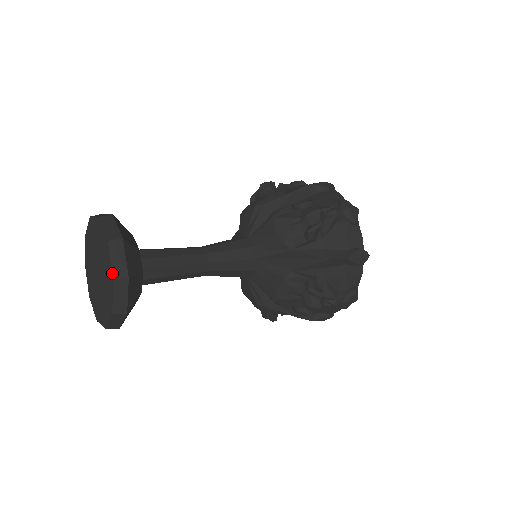
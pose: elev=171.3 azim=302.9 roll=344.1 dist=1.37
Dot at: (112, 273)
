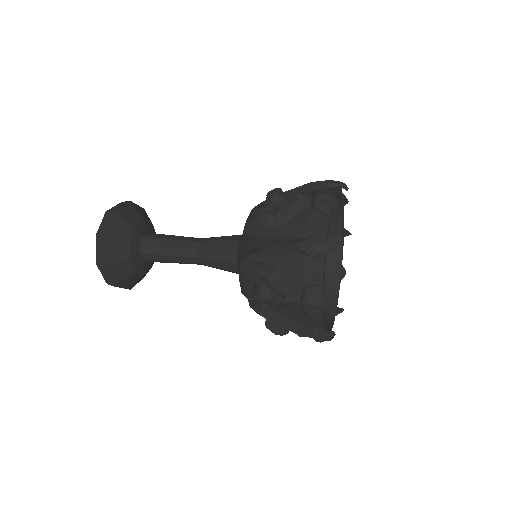
Dot at: (105, 281)
